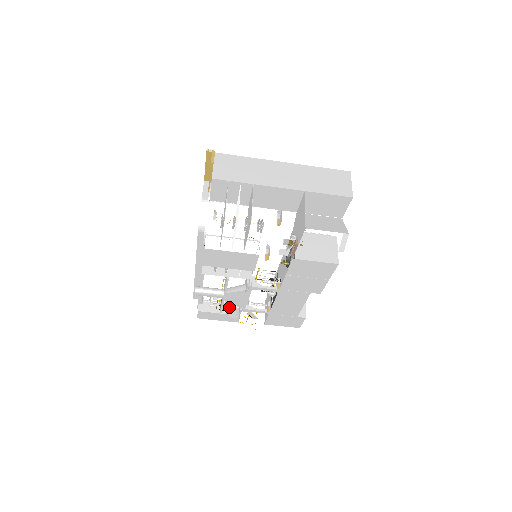
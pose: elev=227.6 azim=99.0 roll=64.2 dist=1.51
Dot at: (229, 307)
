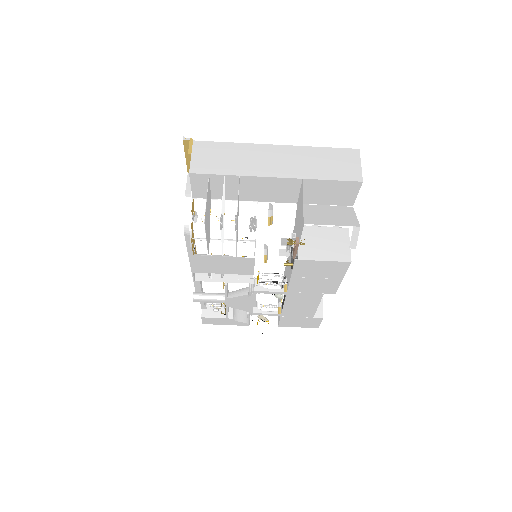
Dot at: (237, 310)
